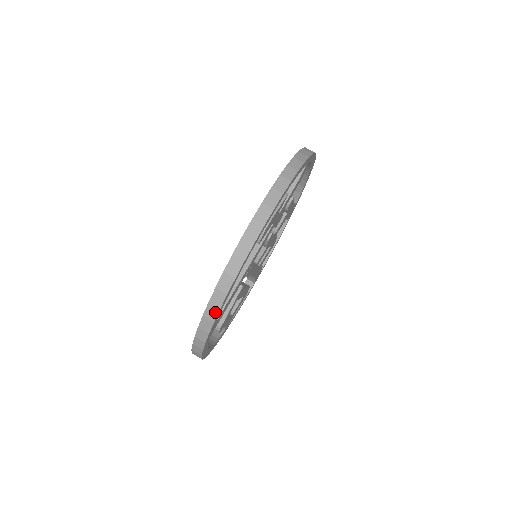
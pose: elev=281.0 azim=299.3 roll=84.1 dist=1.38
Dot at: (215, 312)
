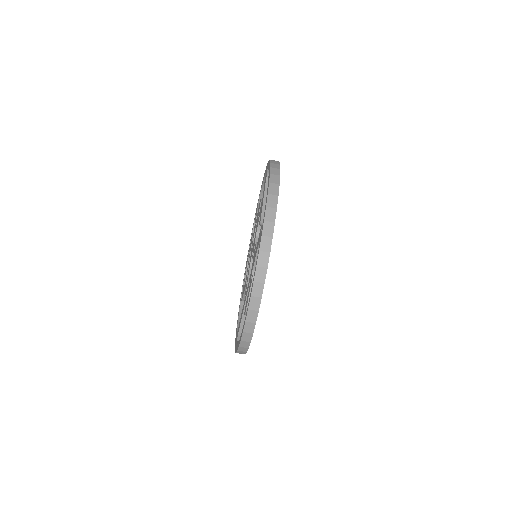
Dot at: occluded
